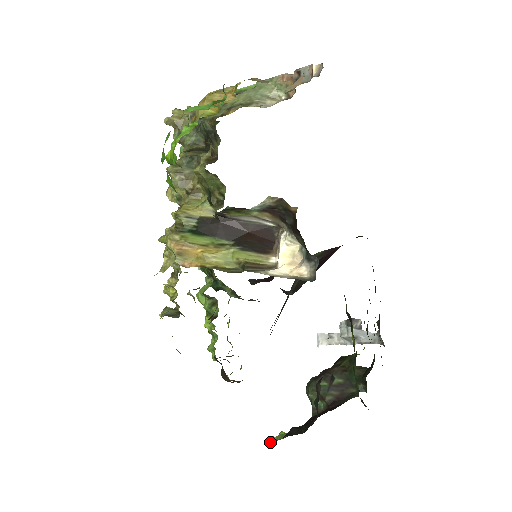
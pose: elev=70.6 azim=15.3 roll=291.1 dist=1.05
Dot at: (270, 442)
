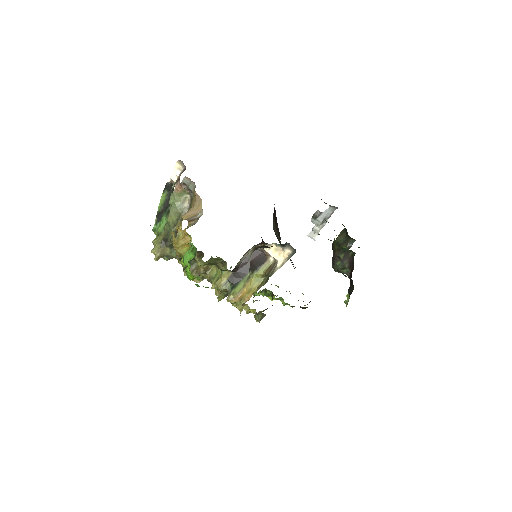
Dot at: (347, 304)
